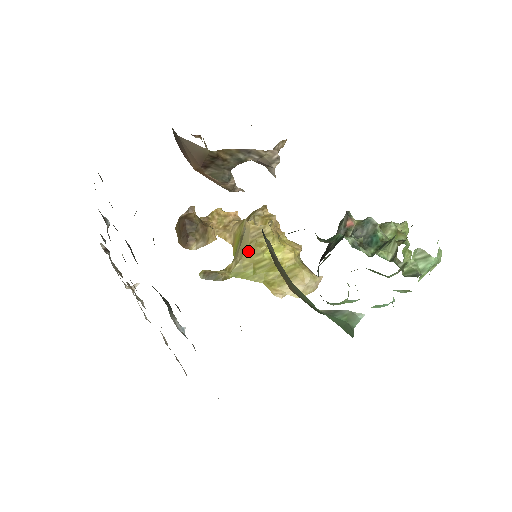
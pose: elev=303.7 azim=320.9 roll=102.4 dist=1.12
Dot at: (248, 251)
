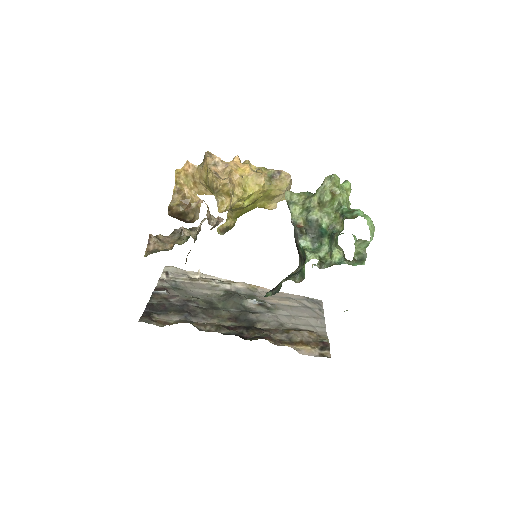
Dot at: (233, 210)
